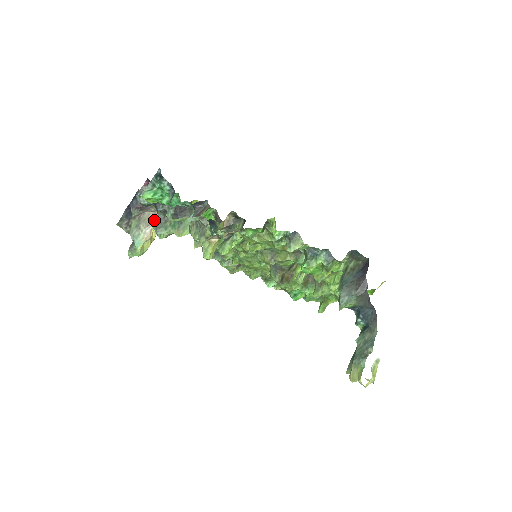
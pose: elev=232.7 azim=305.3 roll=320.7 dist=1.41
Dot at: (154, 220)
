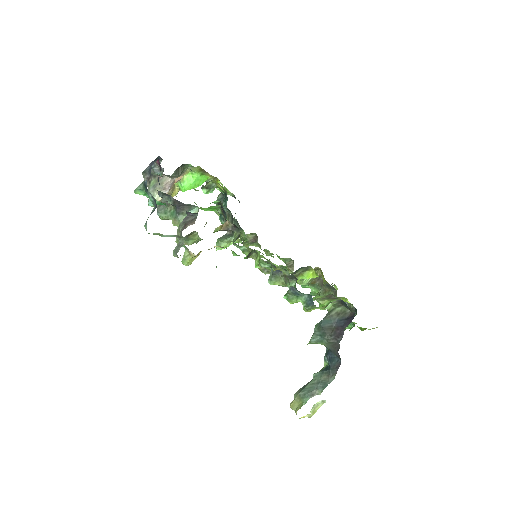
Dot at: (175, 182)
